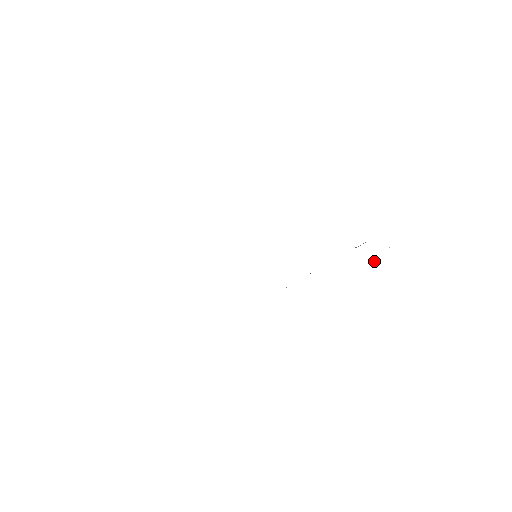
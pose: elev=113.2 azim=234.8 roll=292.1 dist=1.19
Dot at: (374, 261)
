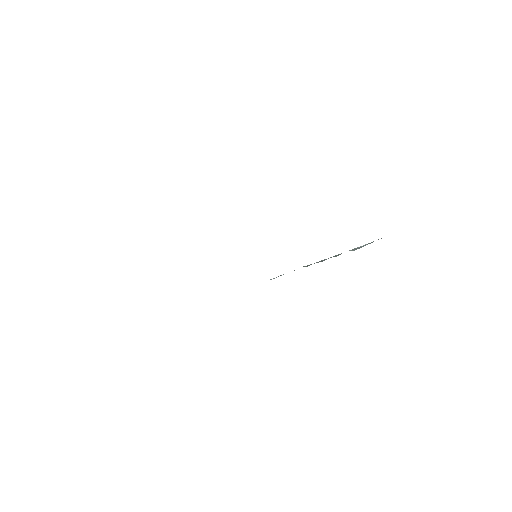
Dot at: occluded
